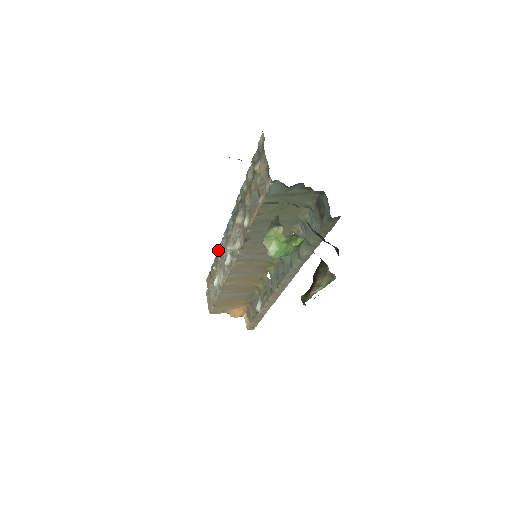
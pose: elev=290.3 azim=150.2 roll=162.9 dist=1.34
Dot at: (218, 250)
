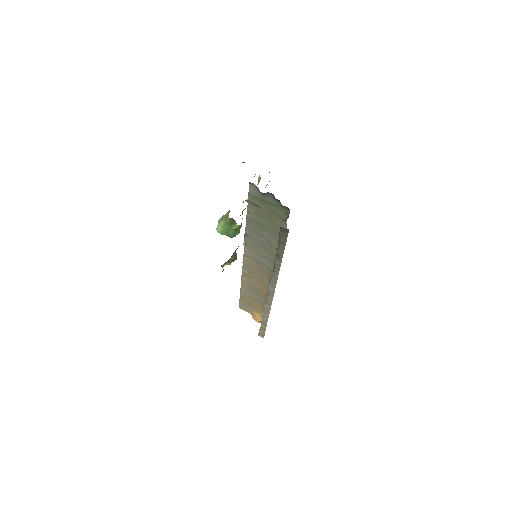
Dot at: occluded
